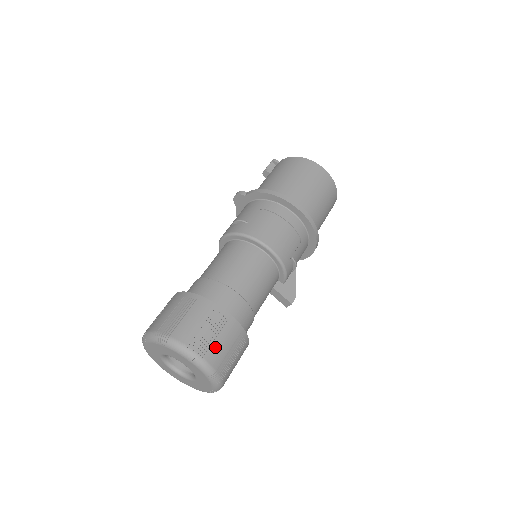
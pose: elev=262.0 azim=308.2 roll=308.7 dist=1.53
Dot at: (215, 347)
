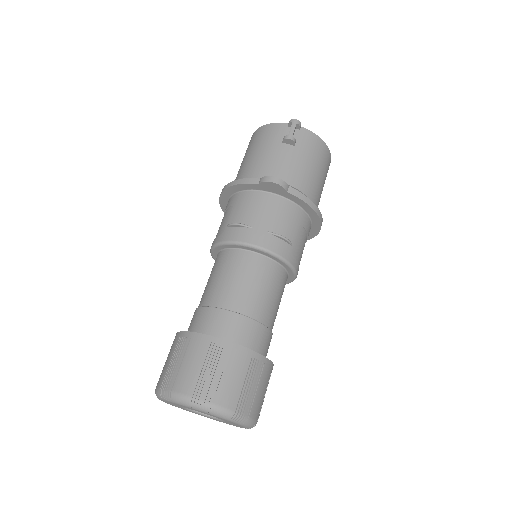
Dot at: occluded
